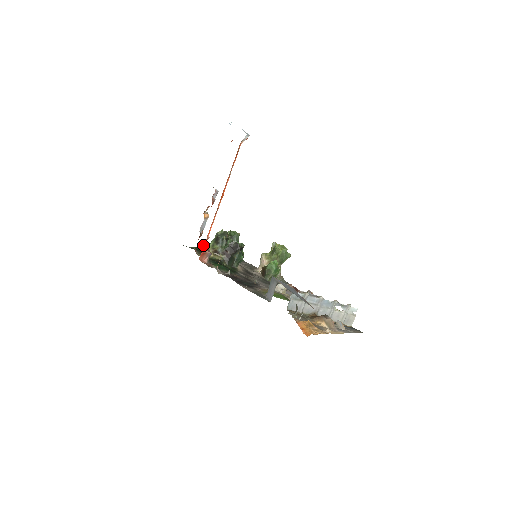
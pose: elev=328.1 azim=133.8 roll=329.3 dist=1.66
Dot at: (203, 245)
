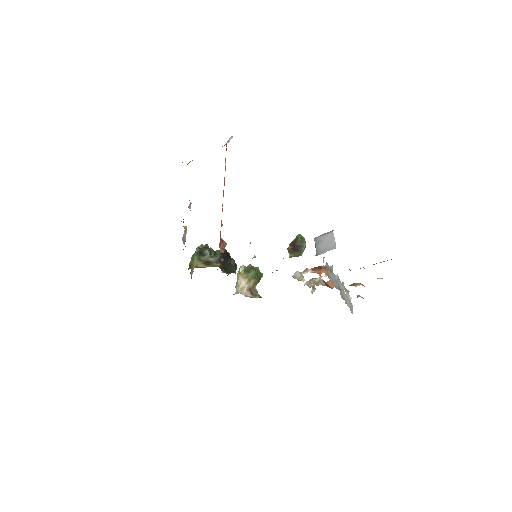
Dot at: occluded
